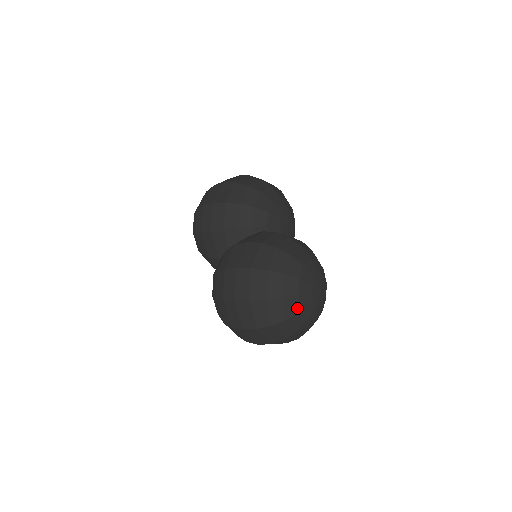
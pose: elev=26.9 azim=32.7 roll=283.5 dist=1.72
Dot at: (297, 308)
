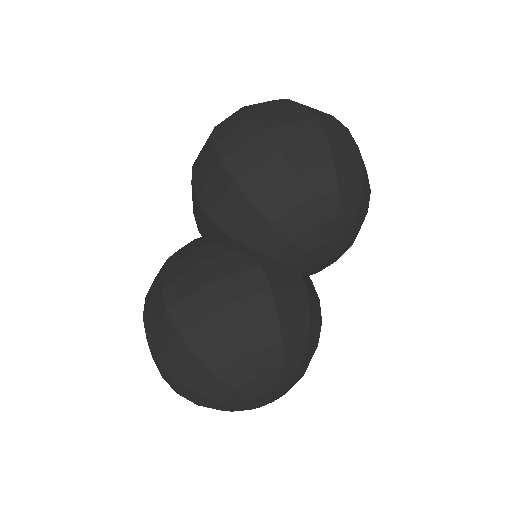
Dot at: (215, 407)
